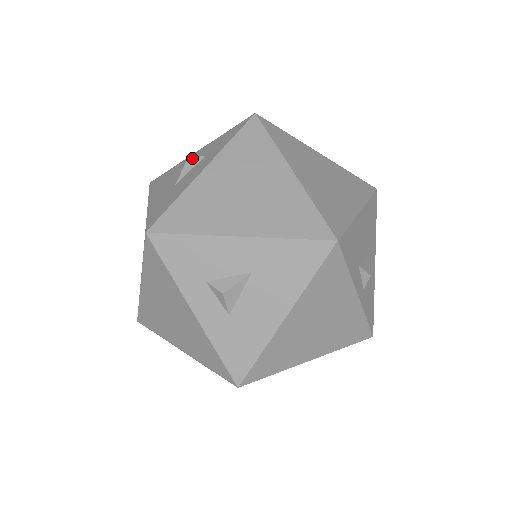
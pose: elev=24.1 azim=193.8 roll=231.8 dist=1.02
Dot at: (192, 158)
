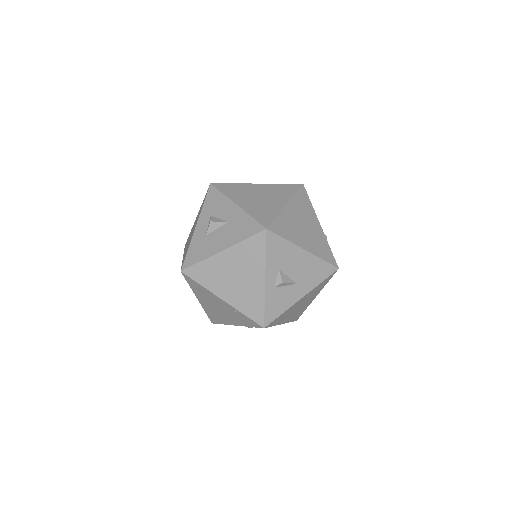
Dot at: occluded
